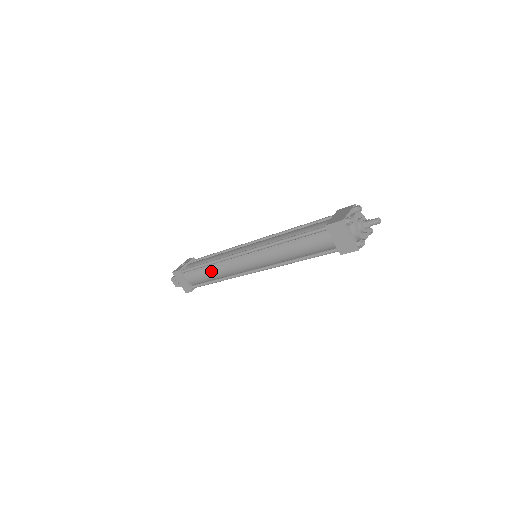
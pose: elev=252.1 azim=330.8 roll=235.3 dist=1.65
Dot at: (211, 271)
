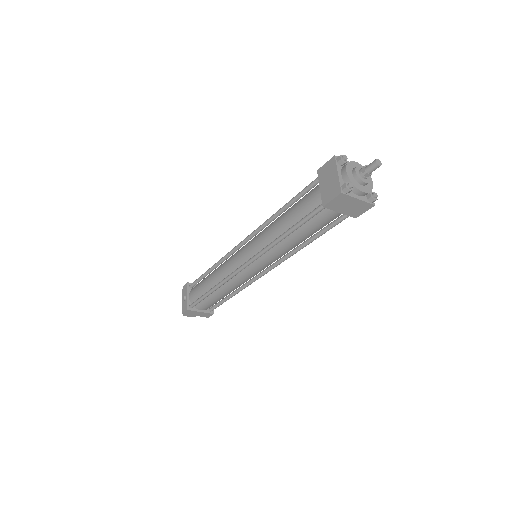
Dot at: (221, 293)
